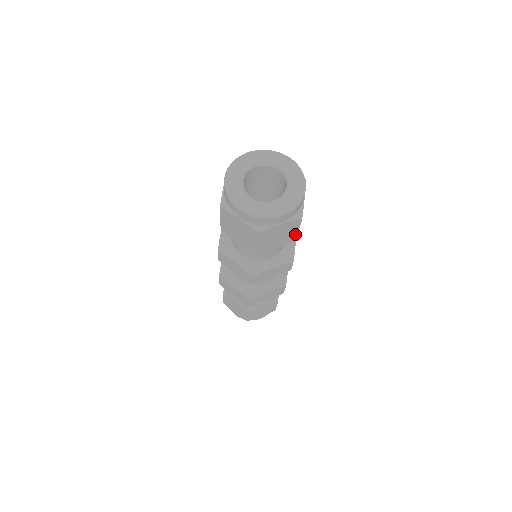
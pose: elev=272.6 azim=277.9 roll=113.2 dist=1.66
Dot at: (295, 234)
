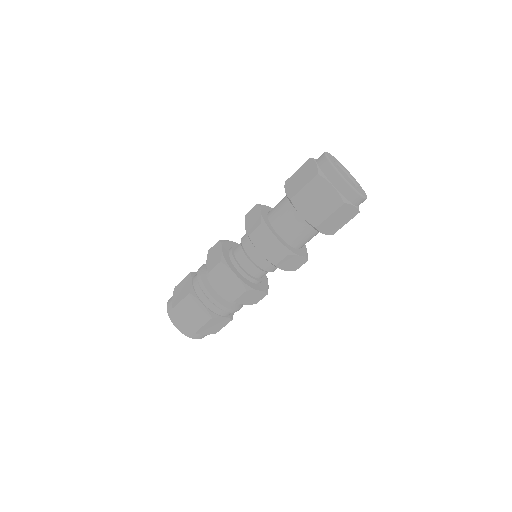
Dot at: (323, 218)
